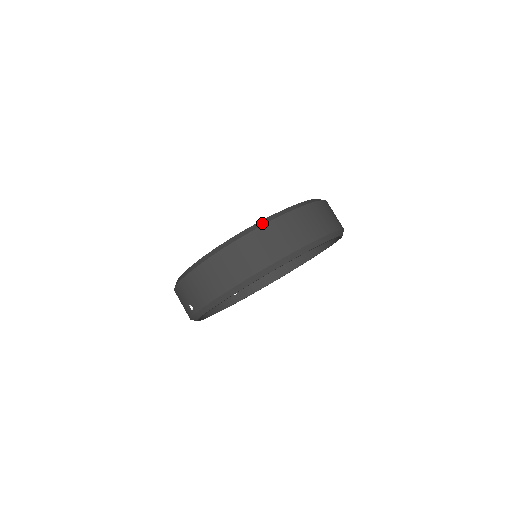
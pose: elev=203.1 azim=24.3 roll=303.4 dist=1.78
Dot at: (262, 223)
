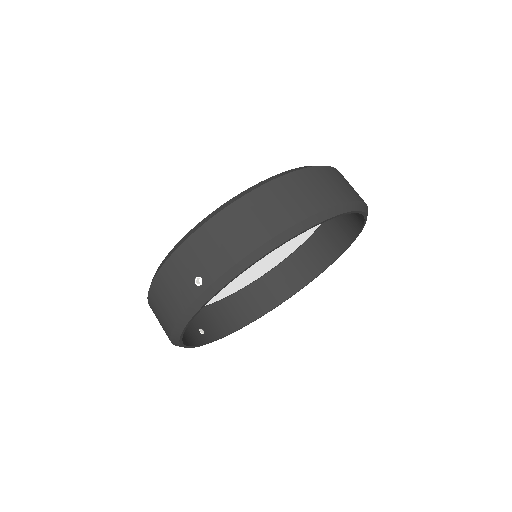
Dot at: (308, 166)
